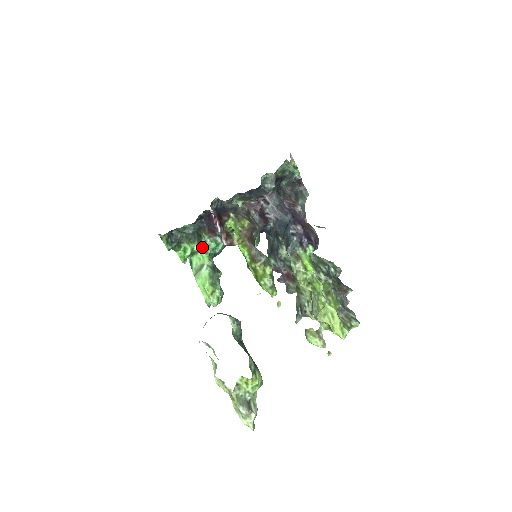
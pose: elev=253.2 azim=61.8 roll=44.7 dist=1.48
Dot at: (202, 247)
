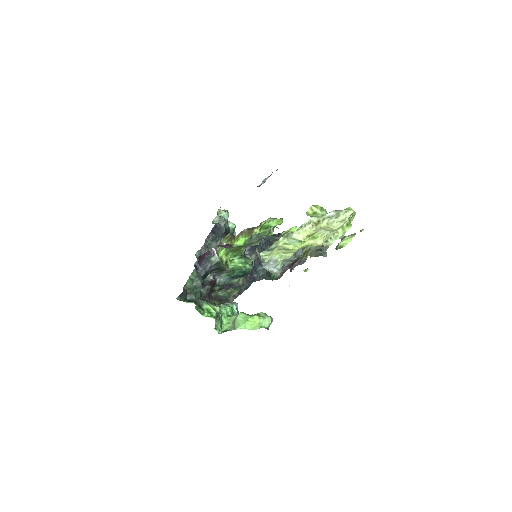
Dot at: (221, 312)
